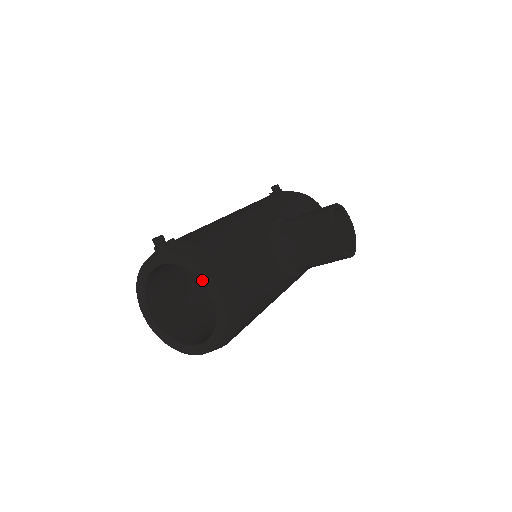
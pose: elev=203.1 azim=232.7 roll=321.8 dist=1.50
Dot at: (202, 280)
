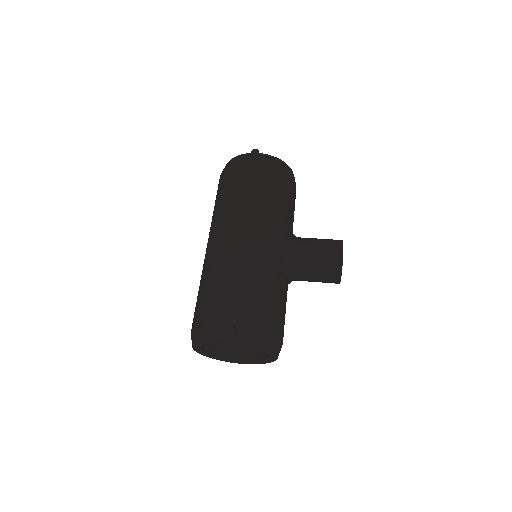
Dot at: (266, 352)
